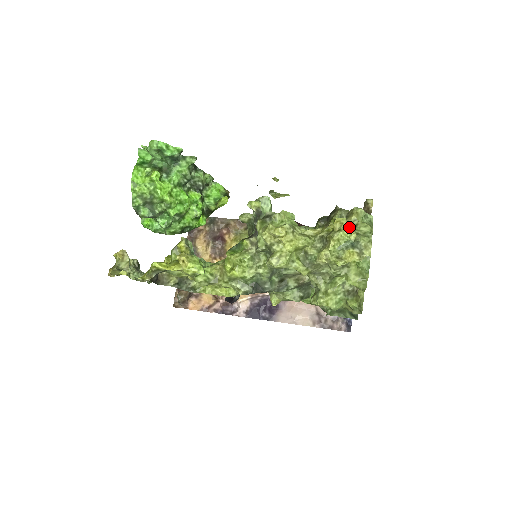
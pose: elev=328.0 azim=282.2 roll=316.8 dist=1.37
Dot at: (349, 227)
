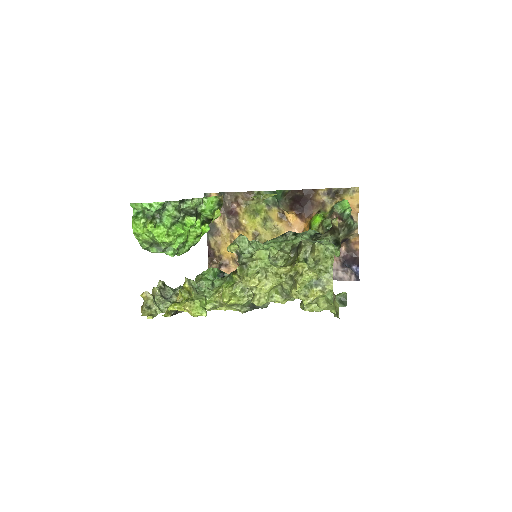
Dot at: (314, 260)
